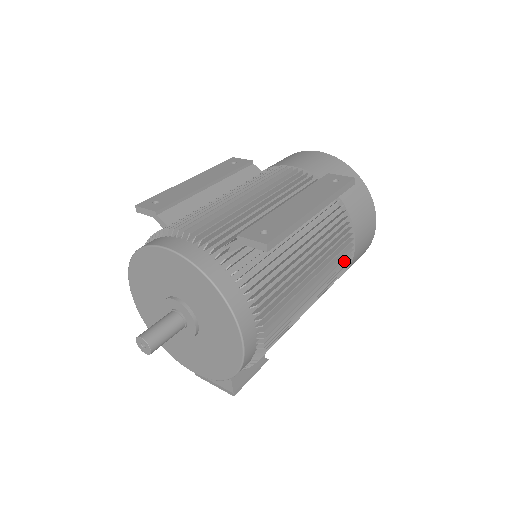
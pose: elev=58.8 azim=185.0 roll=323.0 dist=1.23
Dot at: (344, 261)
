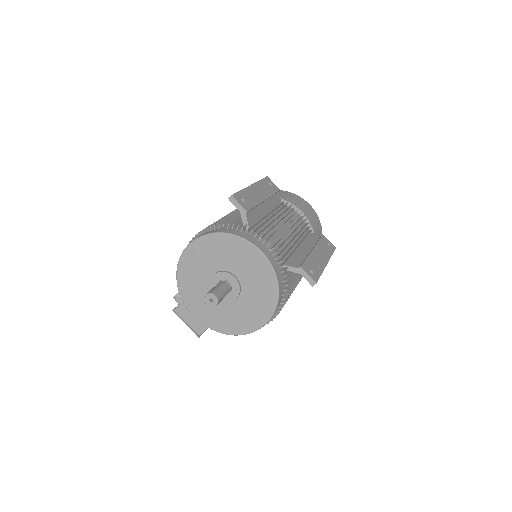
Dot at: occluded
